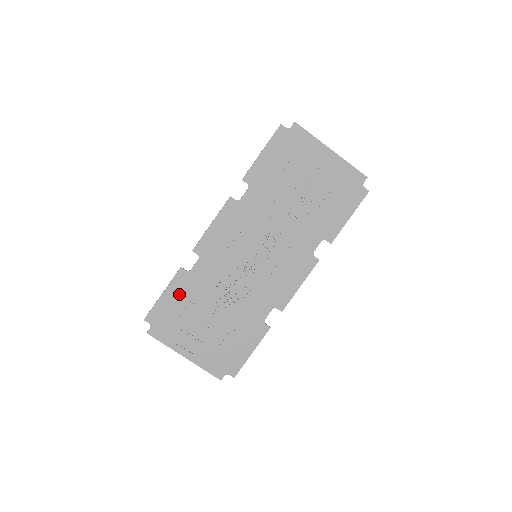
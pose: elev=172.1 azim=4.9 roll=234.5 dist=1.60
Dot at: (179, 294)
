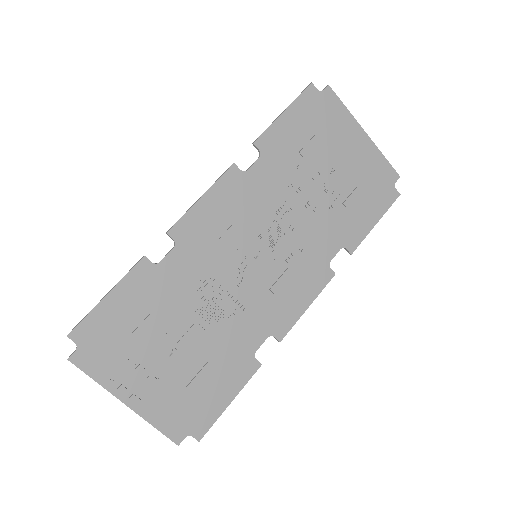
Dot at: (134, 299)
